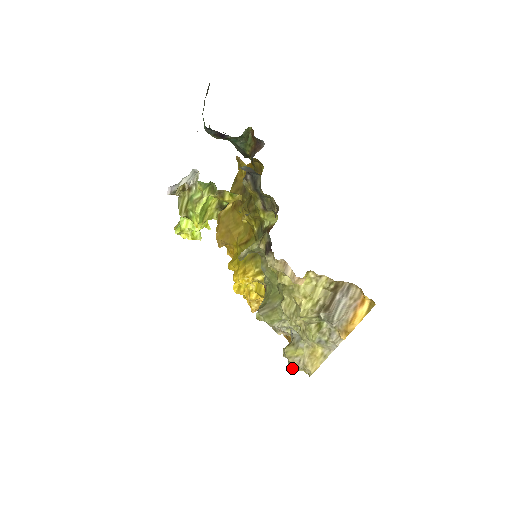
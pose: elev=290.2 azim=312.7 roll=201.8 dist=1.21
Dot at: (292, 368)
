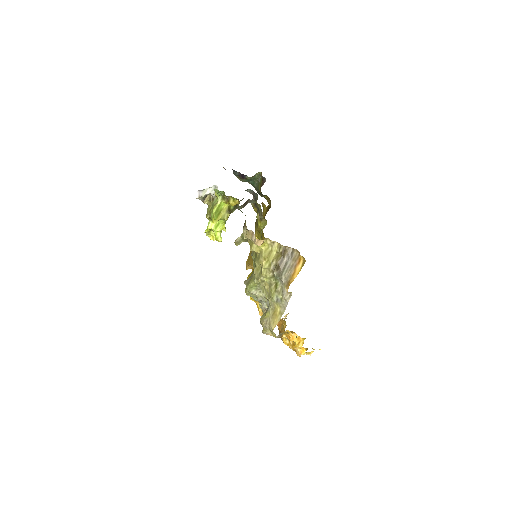
Dot at: (264, 331)
